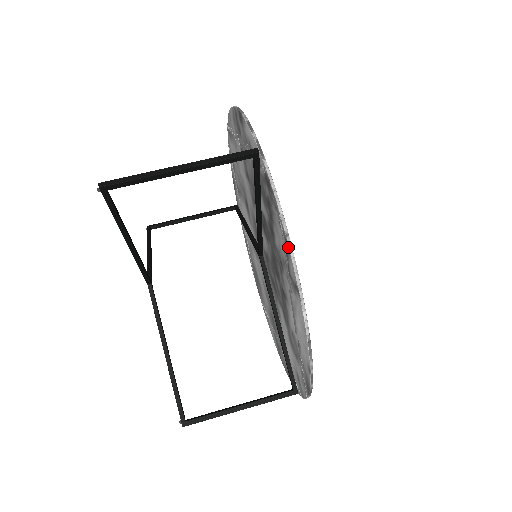
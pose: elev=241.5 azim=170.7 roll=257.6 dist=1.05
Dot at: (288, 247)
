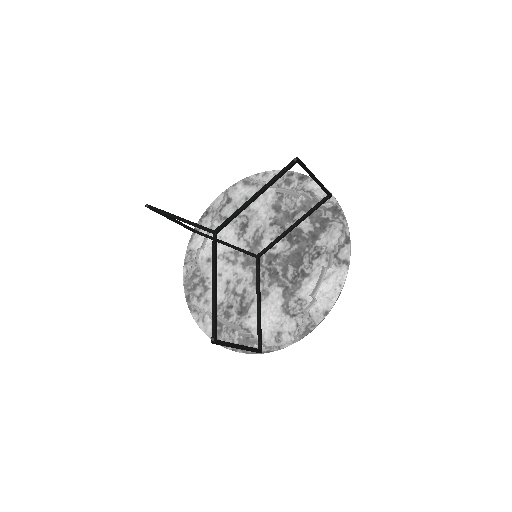
Dot at: (349, 241)
